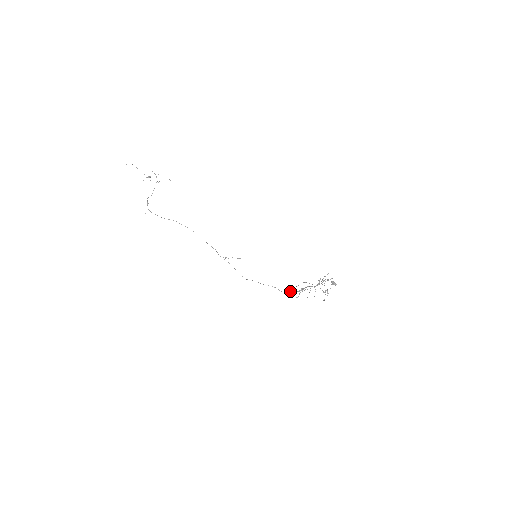
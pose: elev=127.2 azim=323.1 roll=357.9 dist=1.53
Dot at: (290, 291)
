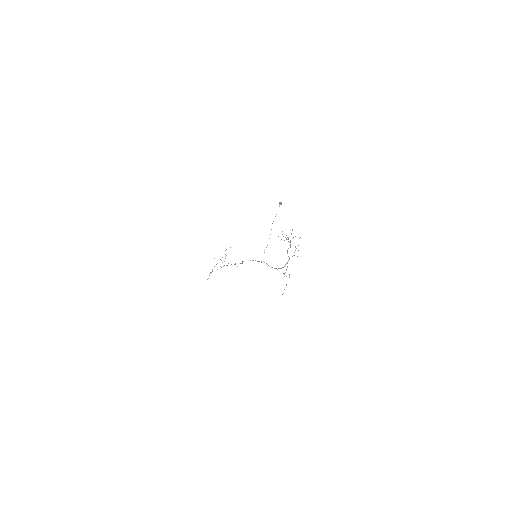
Dot at: (267, 264)
